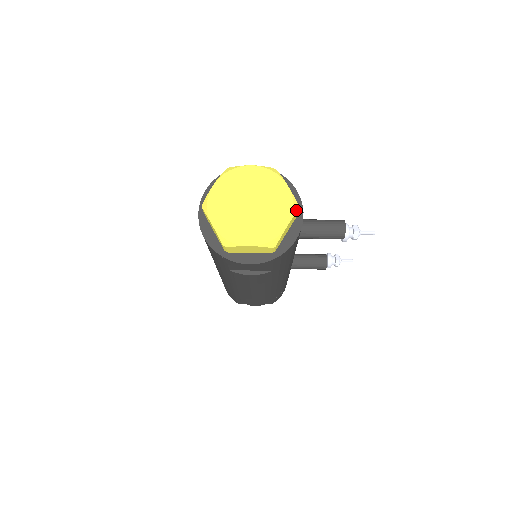
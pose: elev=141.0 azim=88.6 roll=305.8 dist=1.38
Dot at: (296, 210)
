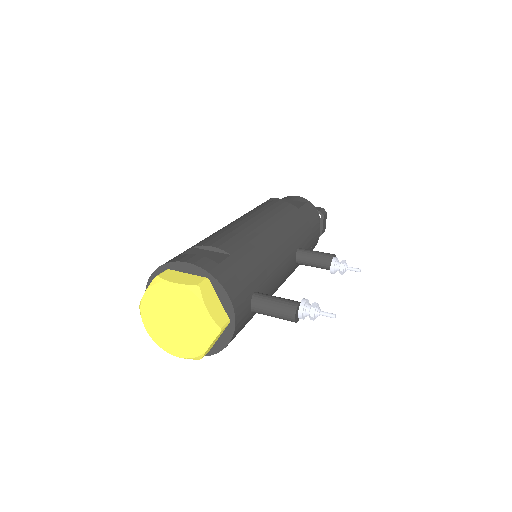
Dot at: (217, 334)
